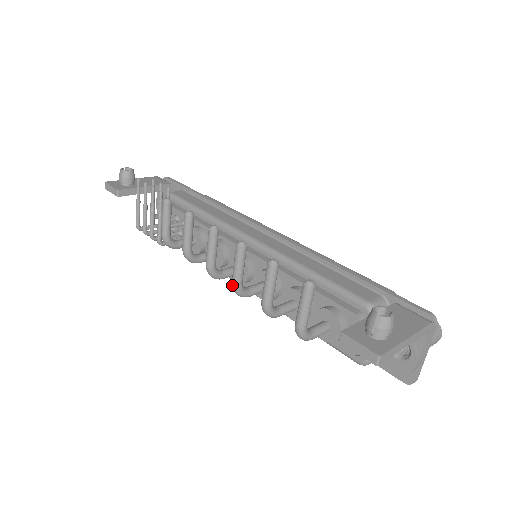
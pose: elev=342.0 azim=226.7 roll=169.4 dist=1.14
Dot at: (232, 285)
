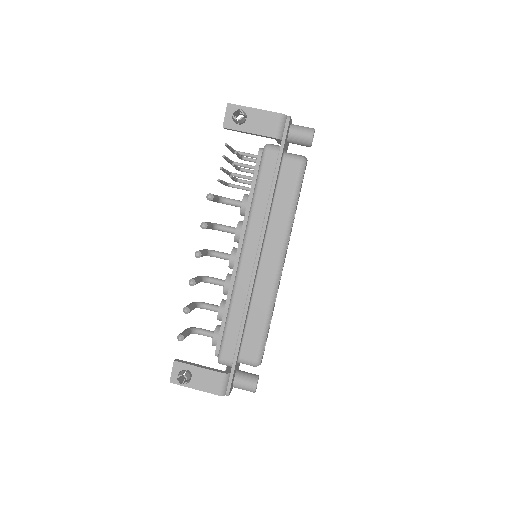
Dot at: occluded
